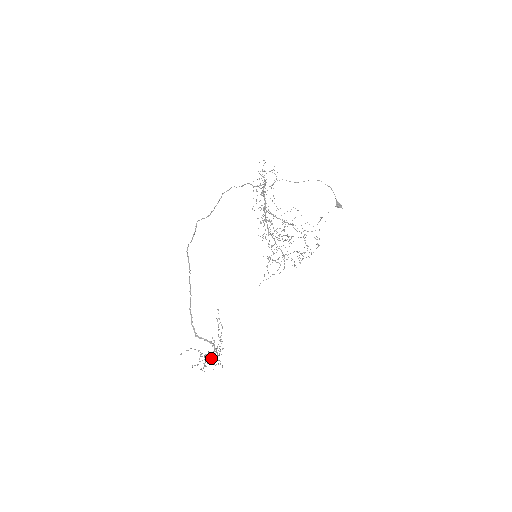
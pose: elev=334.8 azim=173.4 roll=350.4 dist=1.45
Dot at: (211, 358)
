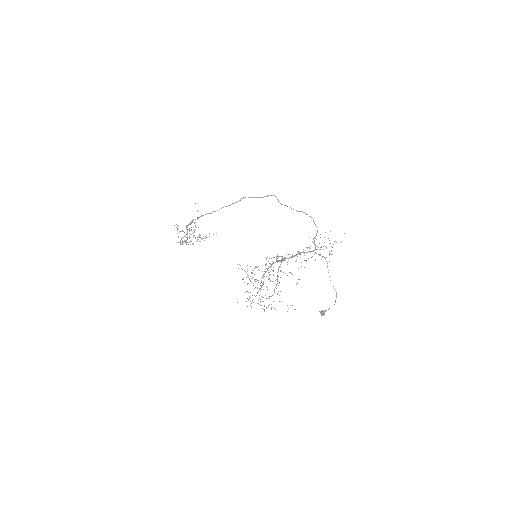
Dot at: (190, 234)
